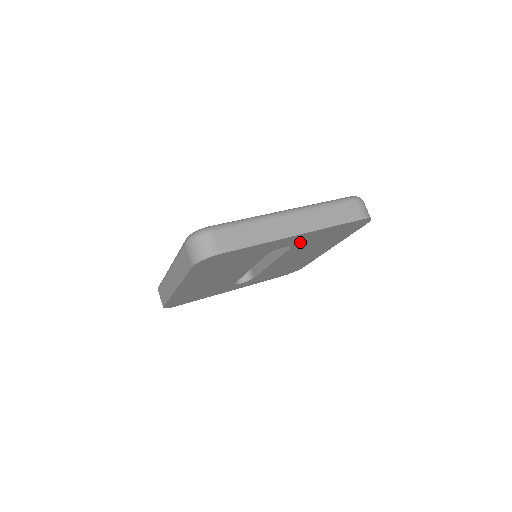
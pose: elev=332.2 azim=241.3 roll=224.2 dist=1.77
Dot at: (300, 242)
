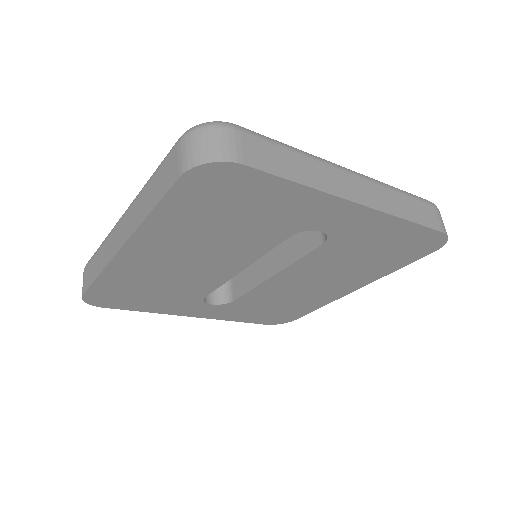
Dot at: (344, 235)
